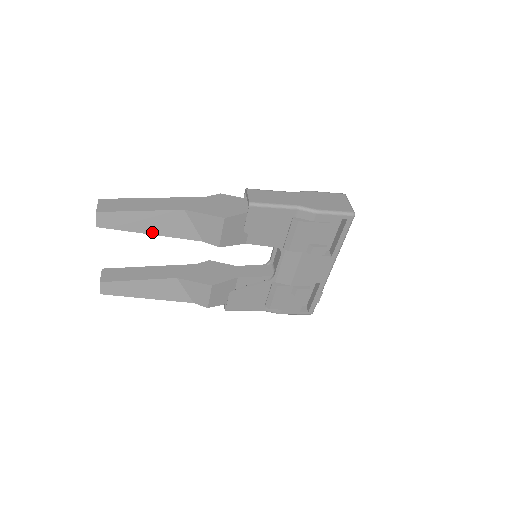
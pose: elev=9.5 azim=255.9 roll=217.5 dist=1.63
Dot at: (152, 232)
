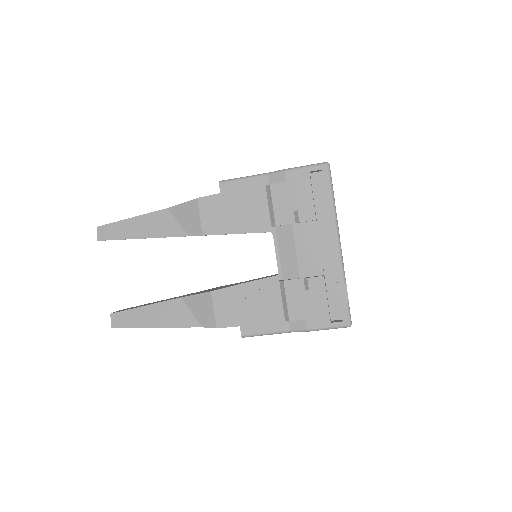
Dot at: (142, 236)
